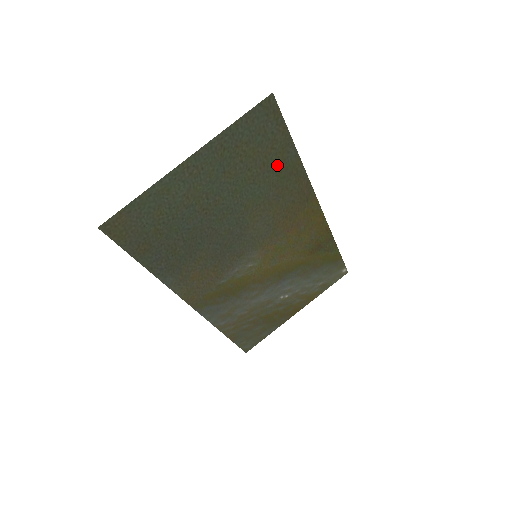
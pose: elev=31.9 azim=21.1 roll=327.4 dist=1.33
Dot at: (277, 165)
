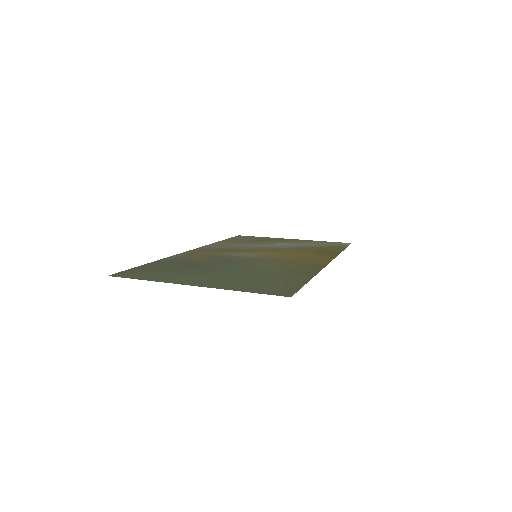
Dot at: (288, 276)
